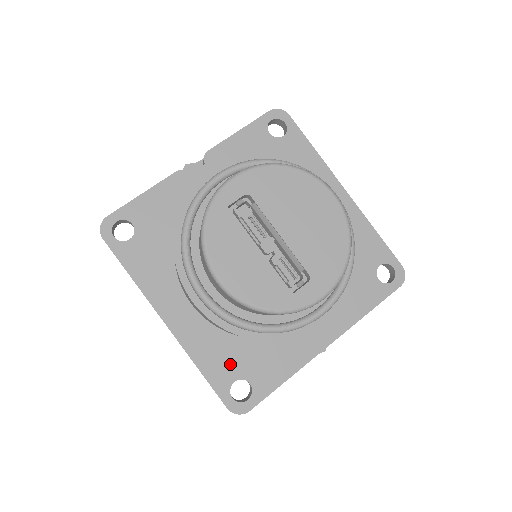
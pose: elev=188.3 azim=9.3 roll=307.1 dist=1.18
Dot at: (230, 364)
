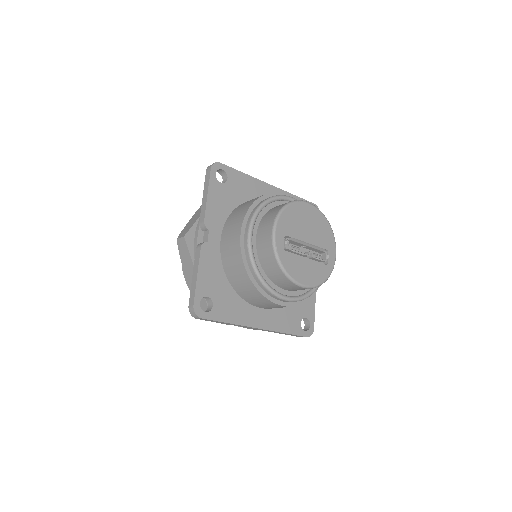
Dot at: (294, 318)
